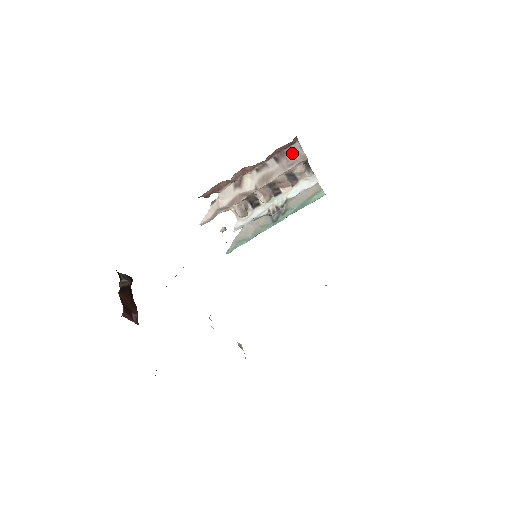
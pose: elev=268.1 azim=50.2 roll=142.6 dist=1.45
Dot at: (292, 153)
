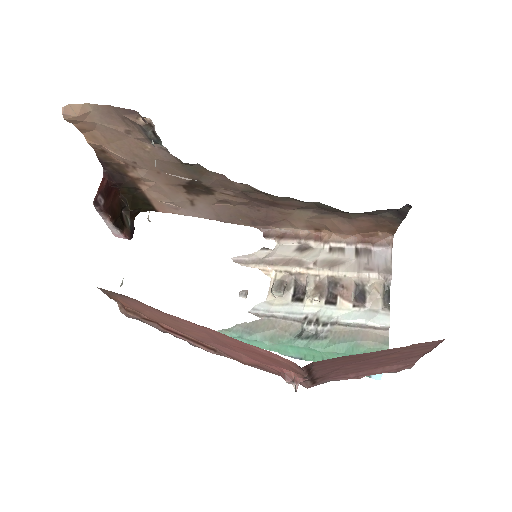
Dot at: (378, 258)
